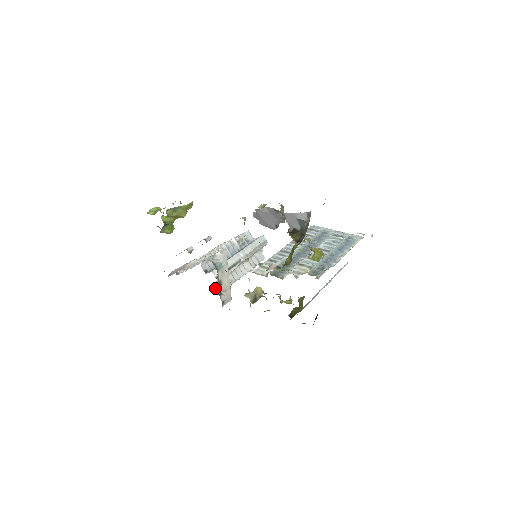
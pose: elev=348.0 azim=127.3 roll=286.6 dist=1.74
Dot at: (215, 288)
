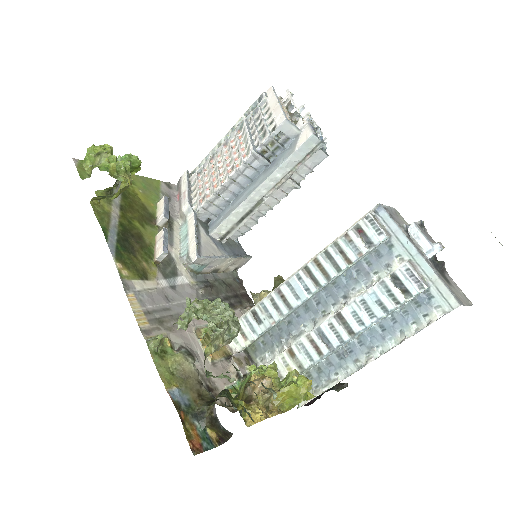
Dot at: occluded
